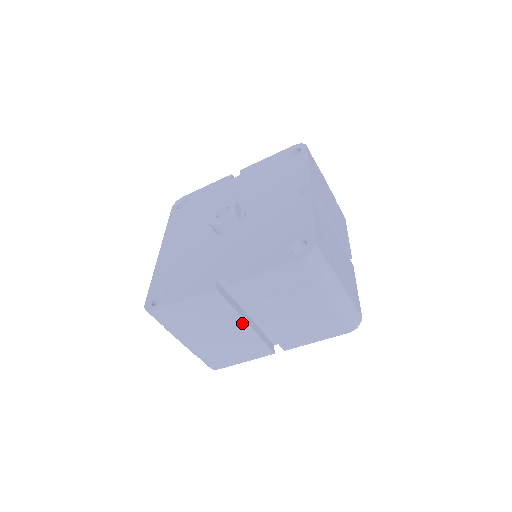
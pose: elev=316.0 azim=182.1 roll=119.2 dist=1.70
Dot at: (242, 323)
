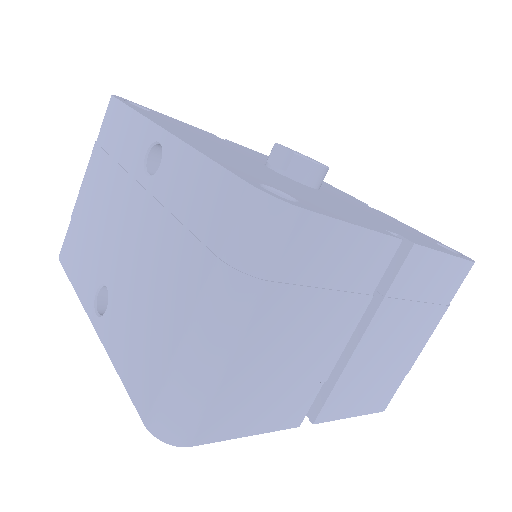
Dot at: (346, 333)
